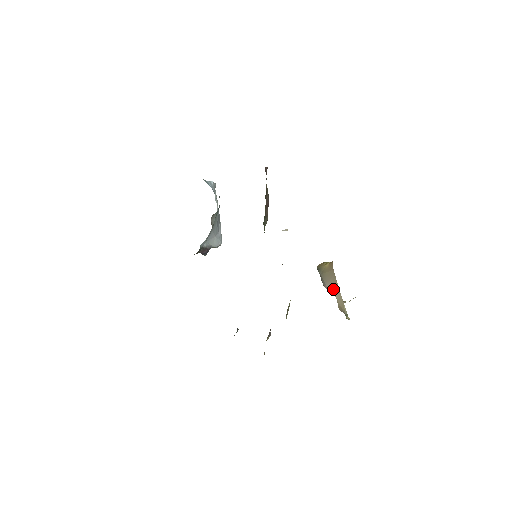
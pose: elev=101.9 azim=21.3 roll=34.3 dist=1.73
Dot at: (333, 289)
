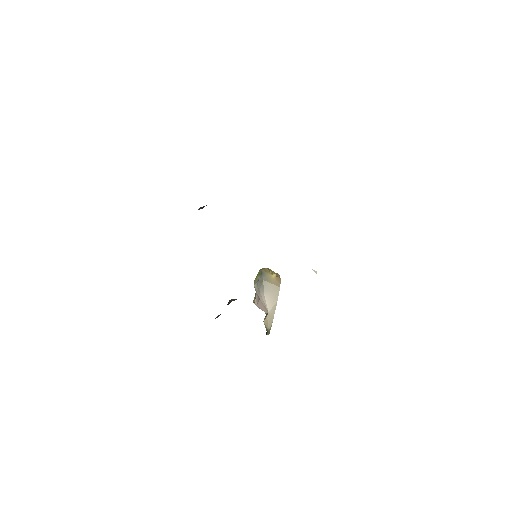
Dot at: (270, 303)
